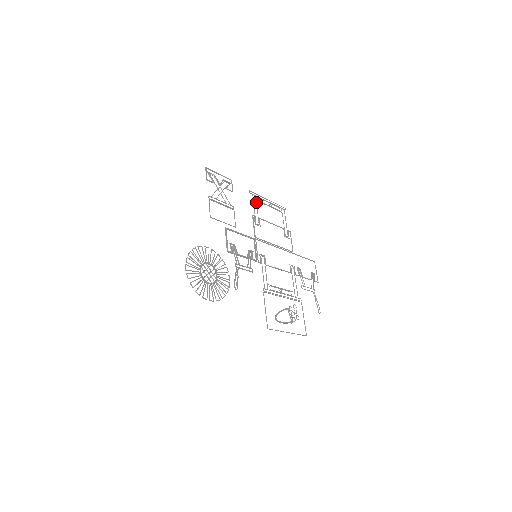
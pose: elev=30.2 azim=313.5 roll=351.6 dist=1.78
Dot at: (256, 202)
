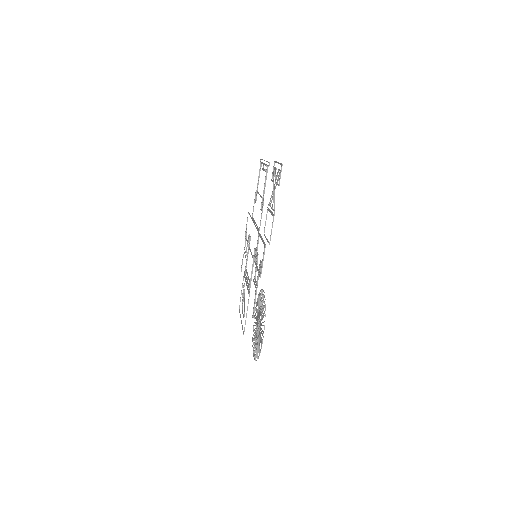
Dot at: (266, 175)
